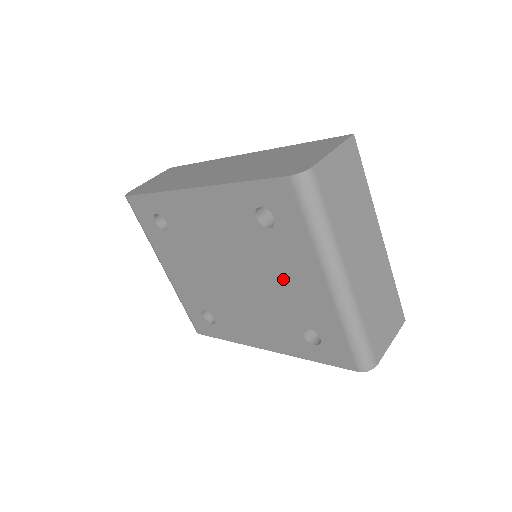
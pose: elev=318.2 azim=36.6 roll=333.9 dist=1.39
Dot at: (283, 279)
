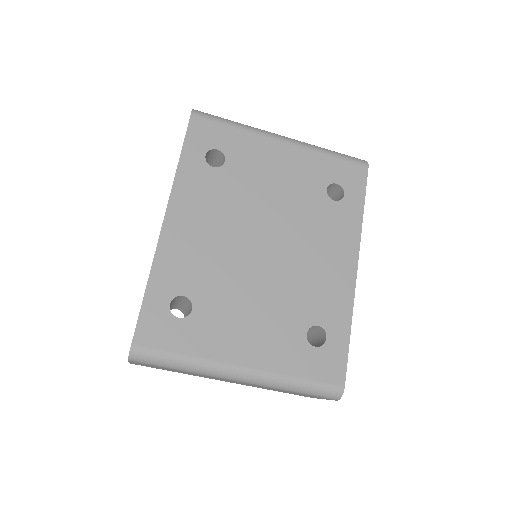
Dot at: (274, 181)
